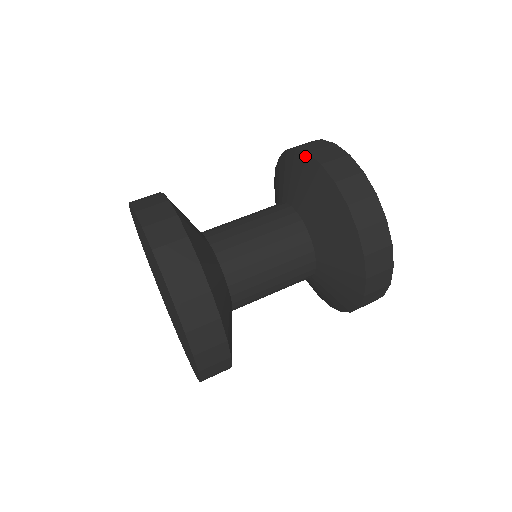
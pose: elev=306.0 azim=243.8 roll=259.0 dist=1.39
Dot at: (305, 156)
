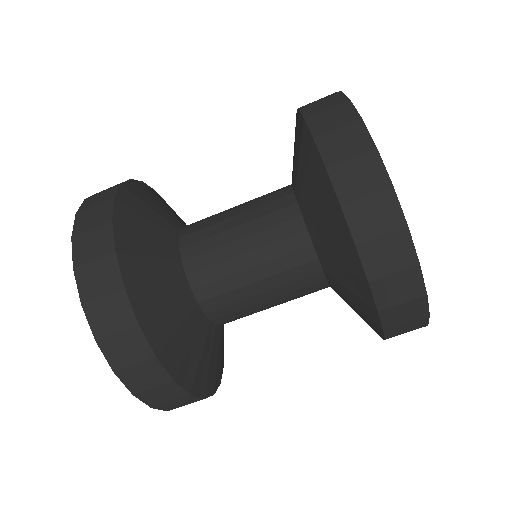
Dot at: (302, 123)
